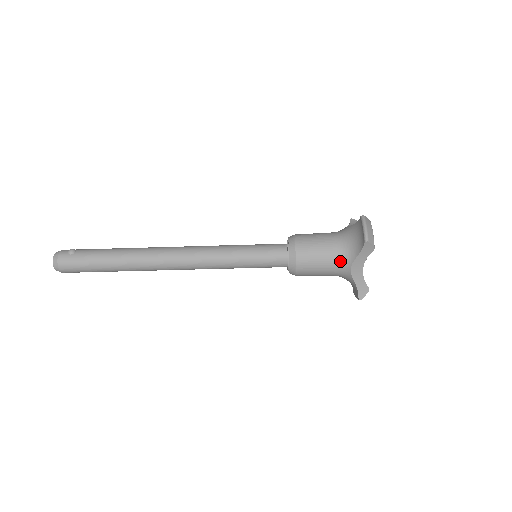
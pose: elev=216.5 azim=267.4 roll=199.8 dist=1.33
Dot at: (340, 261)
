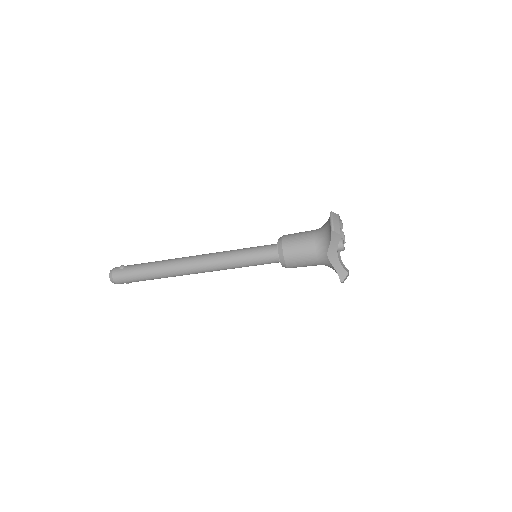
Dot at: (318, 251)
